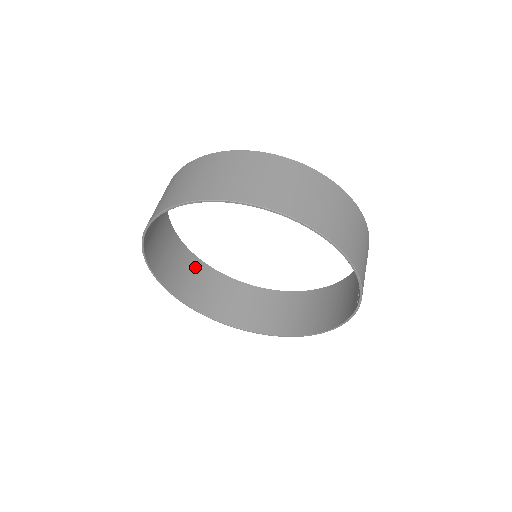
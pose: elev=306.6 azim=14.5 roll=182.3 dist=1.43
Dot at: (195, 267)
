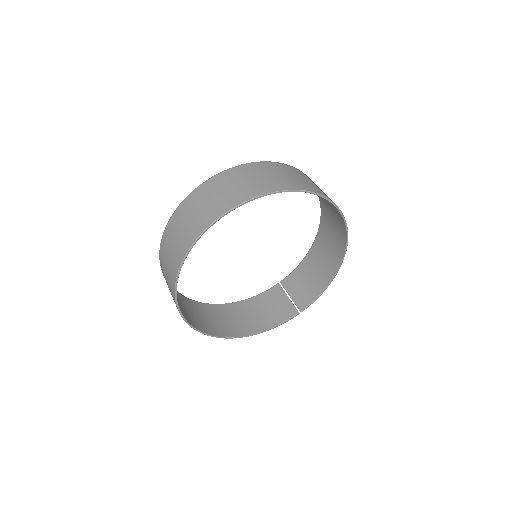
Dot at: occluded
